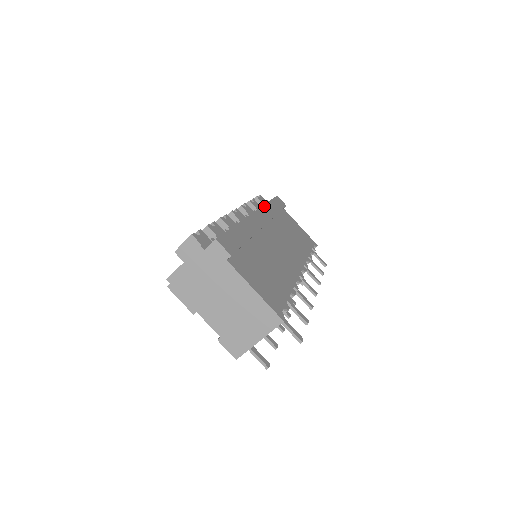
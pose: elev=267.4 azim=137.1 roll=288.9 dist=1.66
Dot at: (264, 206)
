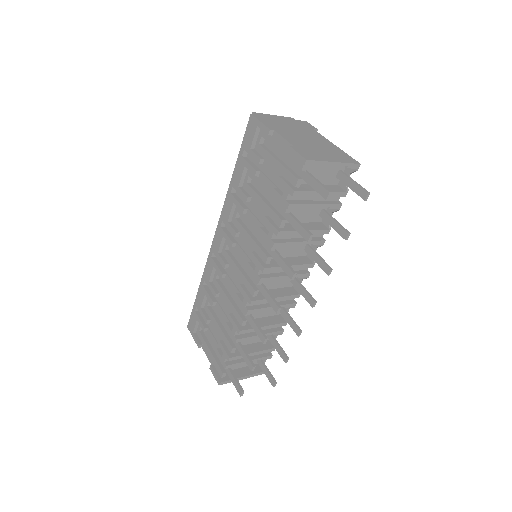
Dot at: occluded
